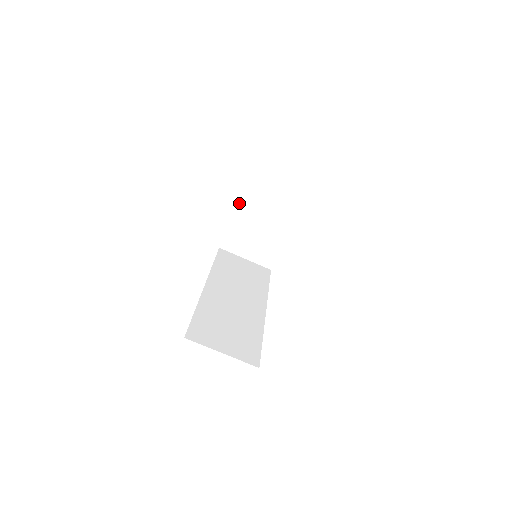
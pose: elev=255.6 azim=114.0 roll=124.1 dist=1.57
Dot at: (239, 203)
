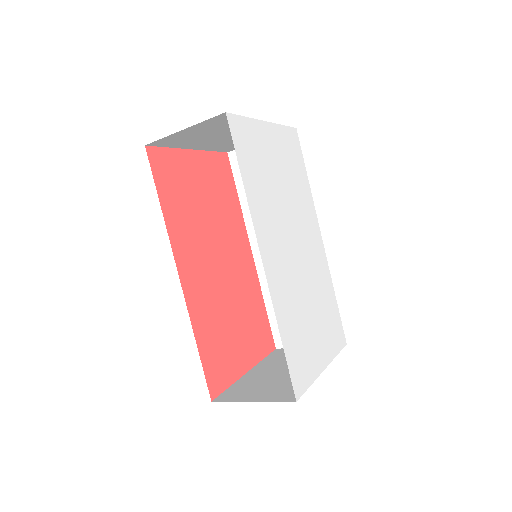
Dot at: (183, 148)
